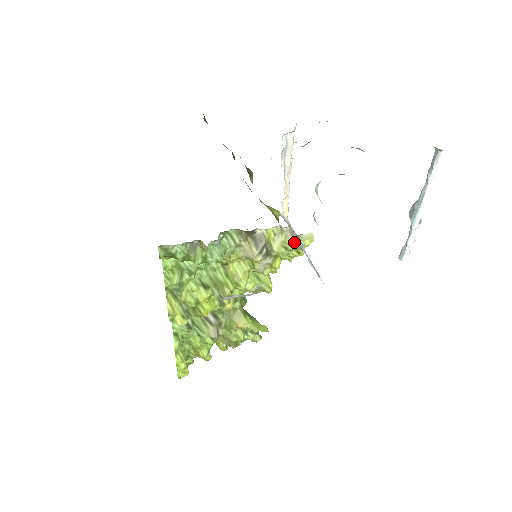
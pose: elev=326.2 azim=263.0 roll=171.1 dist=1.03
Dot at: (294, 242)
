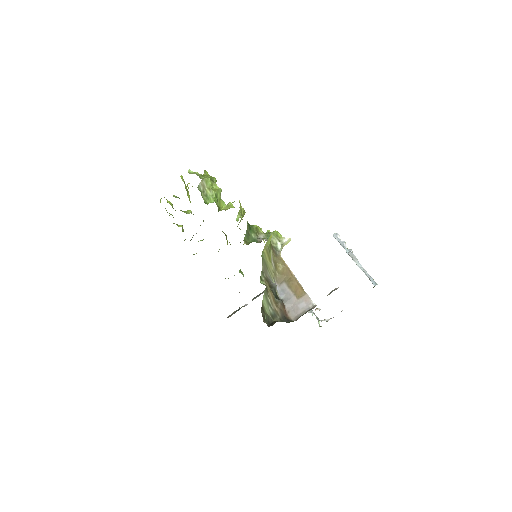
Dot at: occluded
